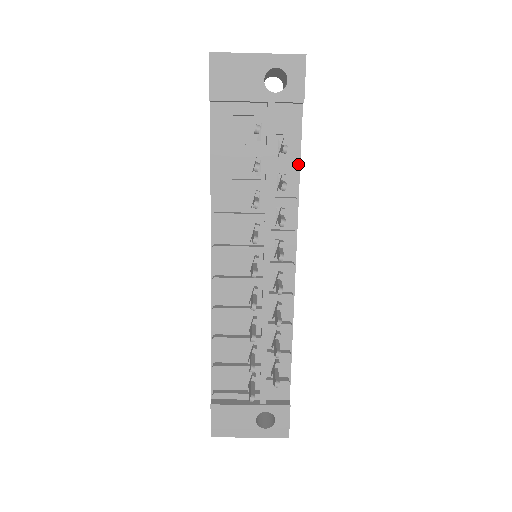
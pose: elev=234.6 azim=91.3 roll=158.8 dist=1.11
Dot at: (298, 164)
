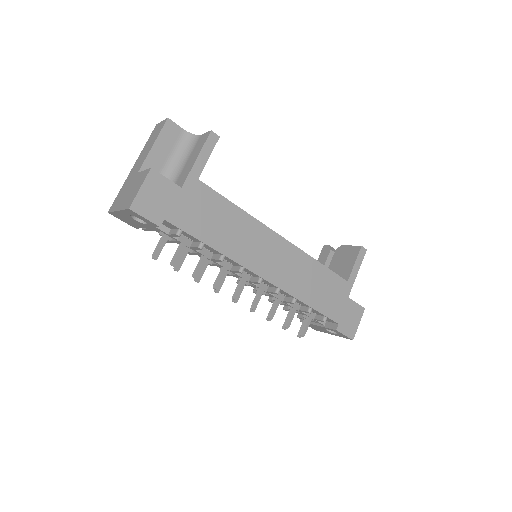
Dot at: (202, 242)
